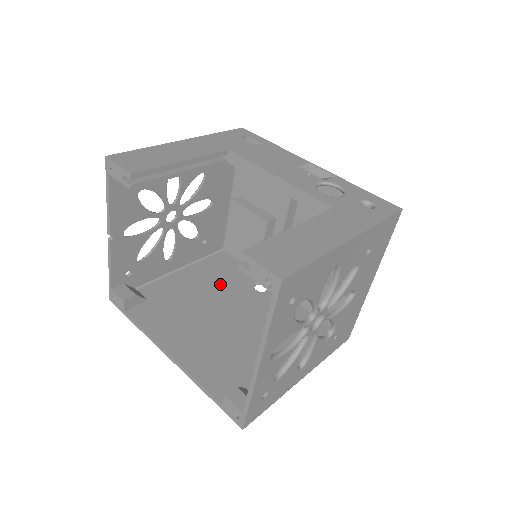
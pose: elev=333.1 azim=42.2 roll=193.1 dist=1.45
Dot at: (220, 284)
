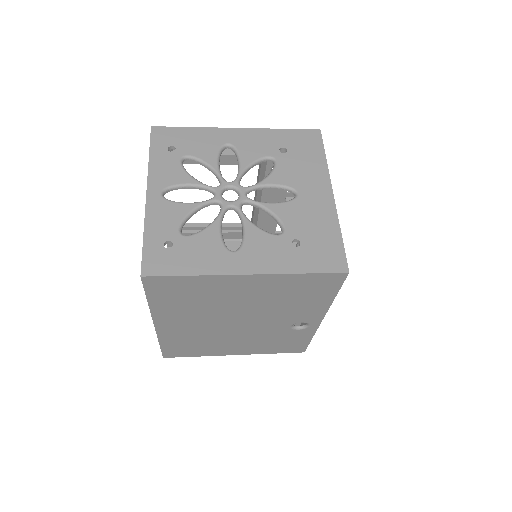
Dot at: occluded
